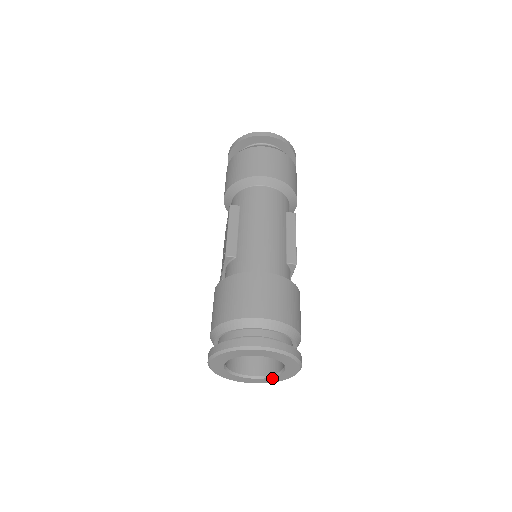
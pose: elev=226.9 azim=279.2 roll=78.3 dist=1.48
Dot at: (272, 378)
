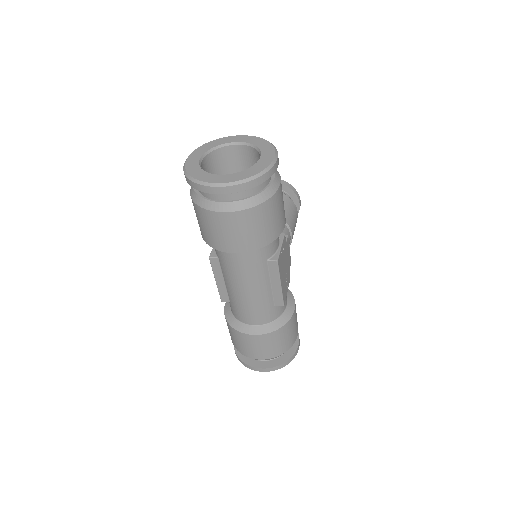
Dot at: occluded
